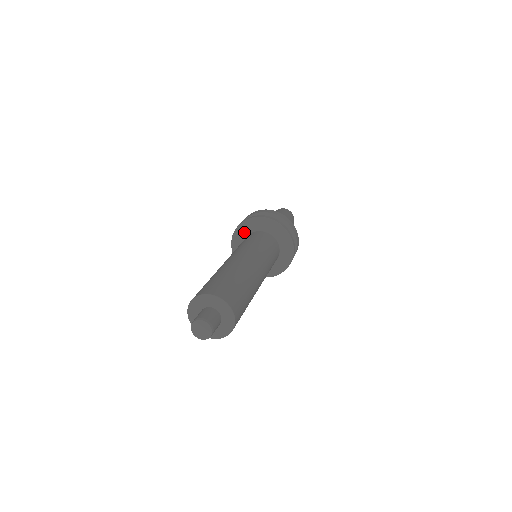
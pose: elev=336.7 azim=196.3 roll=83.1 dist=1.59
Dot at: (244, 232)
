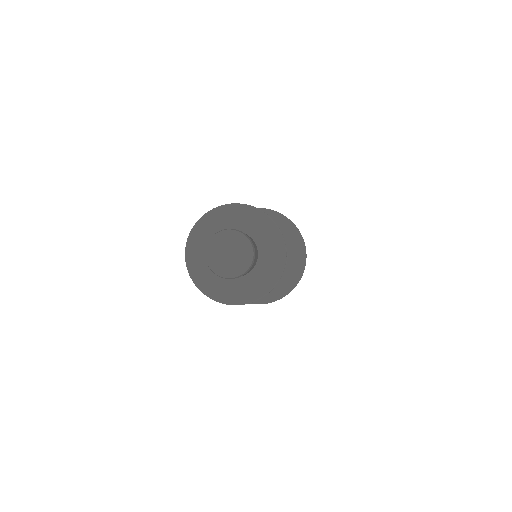
Dot at: occluded
